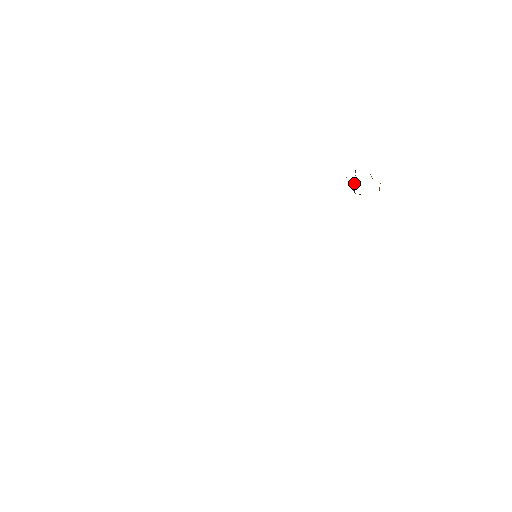
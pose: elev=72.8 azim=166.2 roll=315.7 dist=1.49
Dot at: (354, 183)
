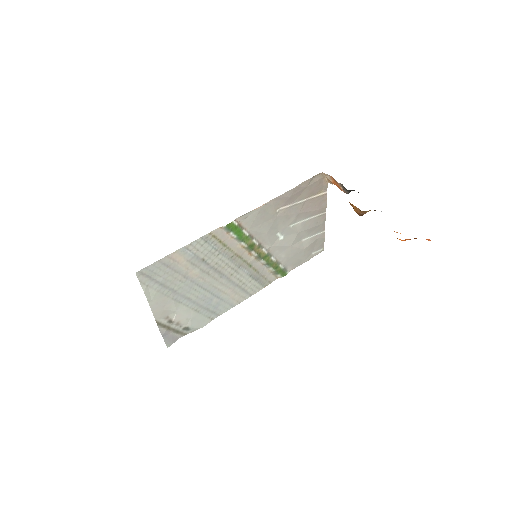
Dot at: occluded
